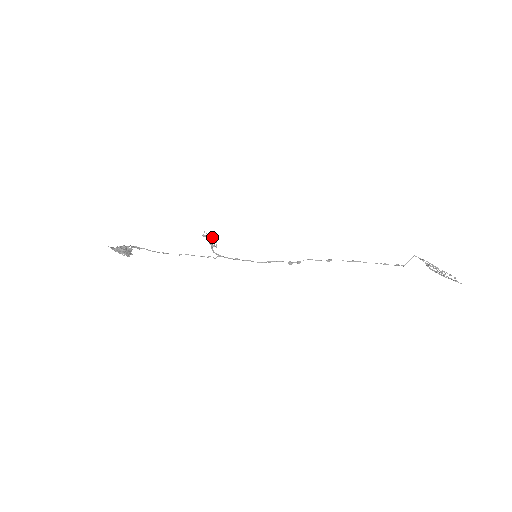
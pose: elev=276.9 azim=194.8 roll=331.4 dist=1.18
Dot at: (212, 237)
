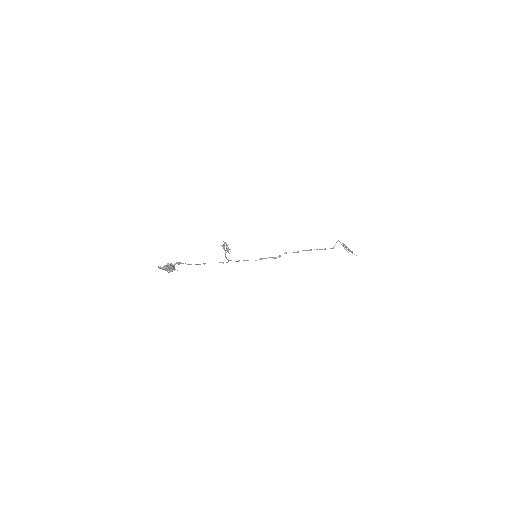
Dot at: occluded
